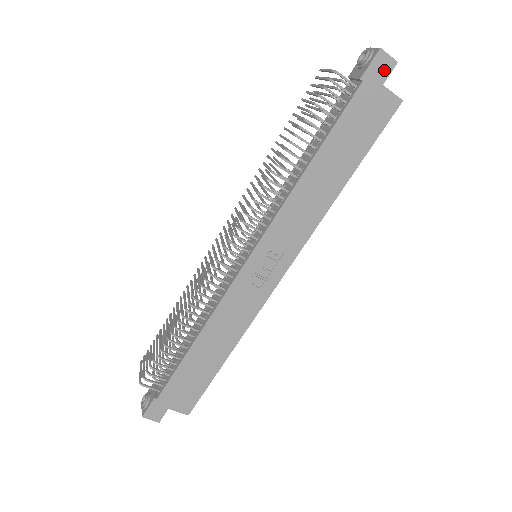
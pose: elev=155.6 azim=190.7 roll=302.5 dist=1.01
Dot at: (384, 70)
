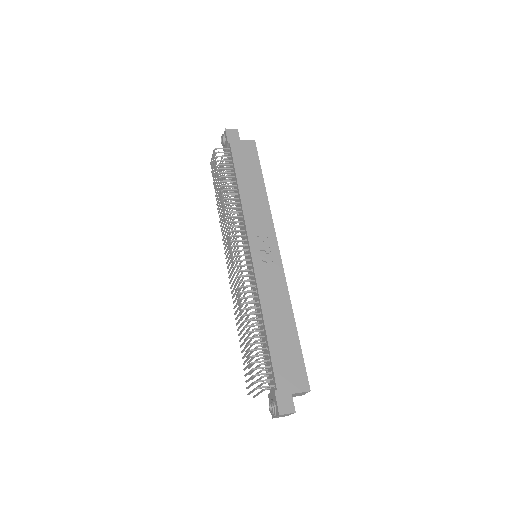
Dot at: (235, 135)
